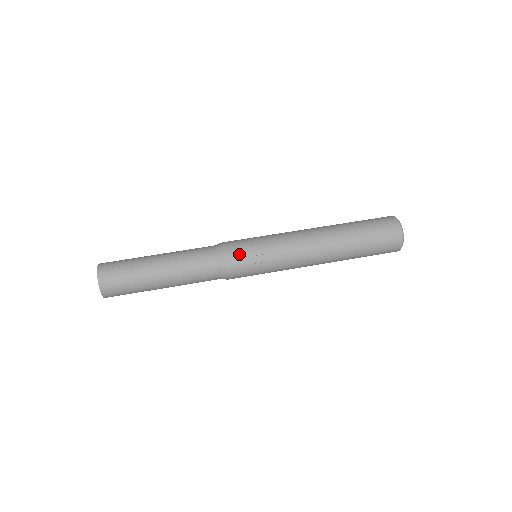
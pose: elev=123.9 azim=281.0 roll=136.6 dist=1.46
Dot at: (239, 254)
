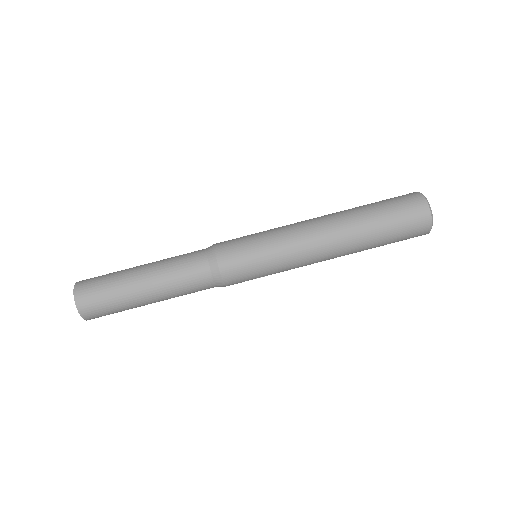
Dot at: (241, 282)
